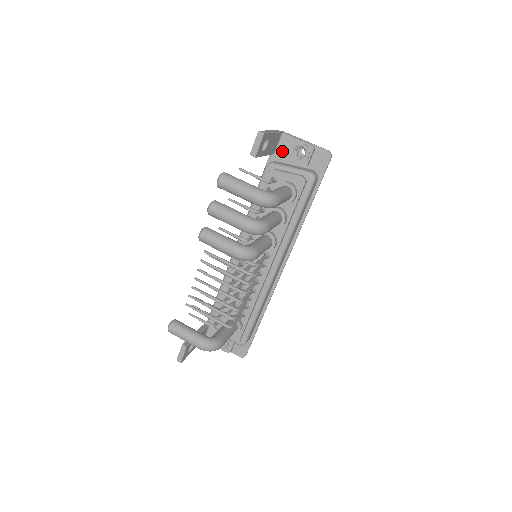
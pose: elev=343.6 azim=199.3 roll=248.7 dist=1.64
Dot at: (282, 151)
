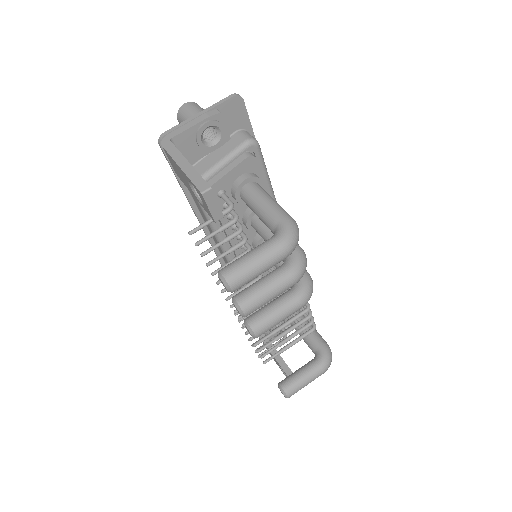
Dot at: (189, 156)
